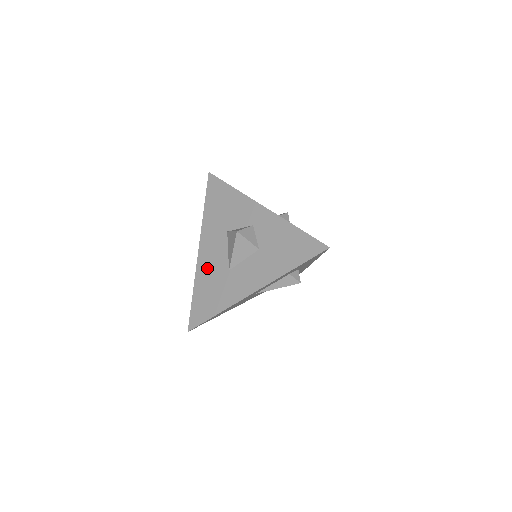
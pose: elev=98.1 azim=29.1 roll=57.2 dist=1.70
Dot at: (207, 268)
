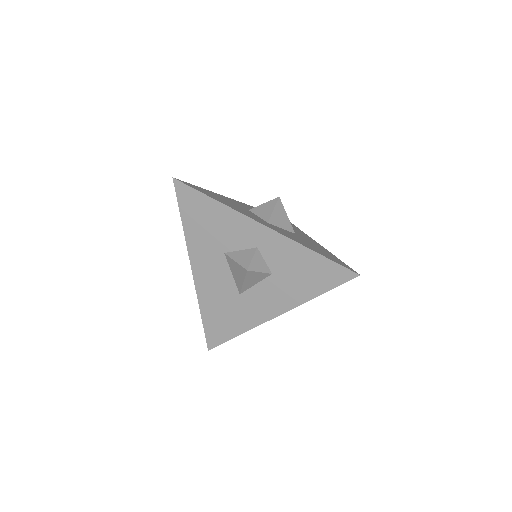
Dot at: (210, 291)
